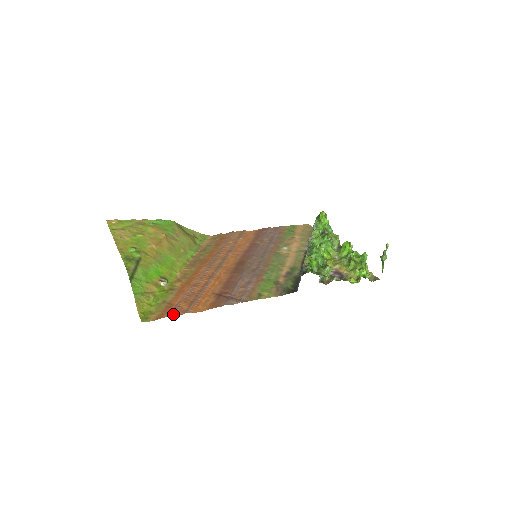
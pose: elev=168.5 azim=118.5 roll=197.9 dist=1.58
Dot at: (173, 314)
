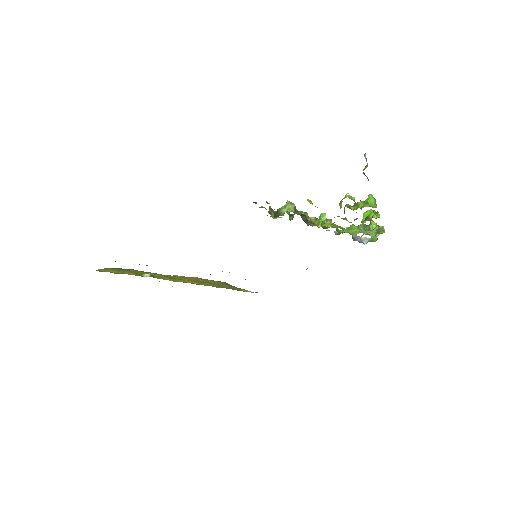
Dot at: occluded
